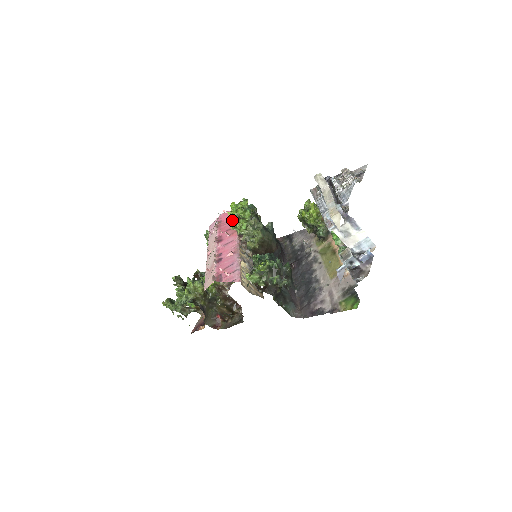
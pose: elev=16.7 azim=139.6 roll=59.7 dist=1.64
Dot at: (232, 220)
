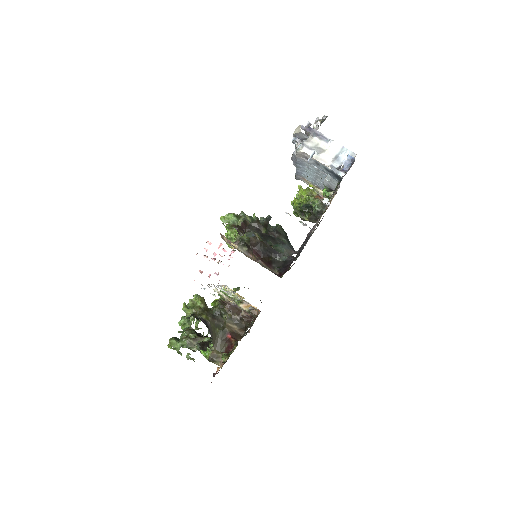
Dot at: (226, 233)
